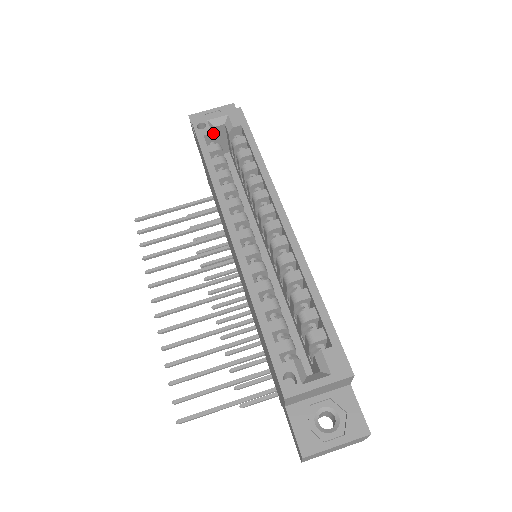
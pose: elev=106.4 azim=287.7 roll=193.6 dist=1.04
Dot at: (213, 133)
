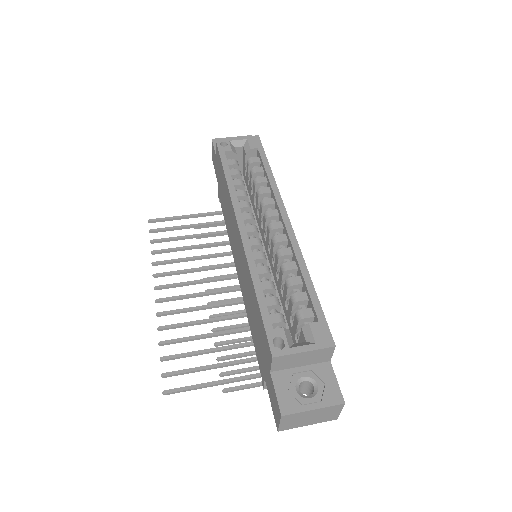
Dot at: (233, 151)
